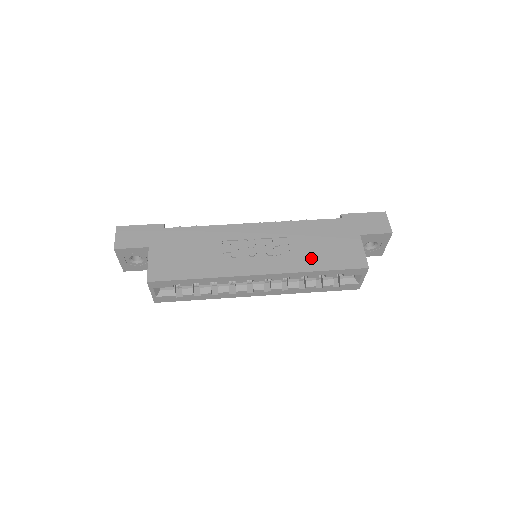
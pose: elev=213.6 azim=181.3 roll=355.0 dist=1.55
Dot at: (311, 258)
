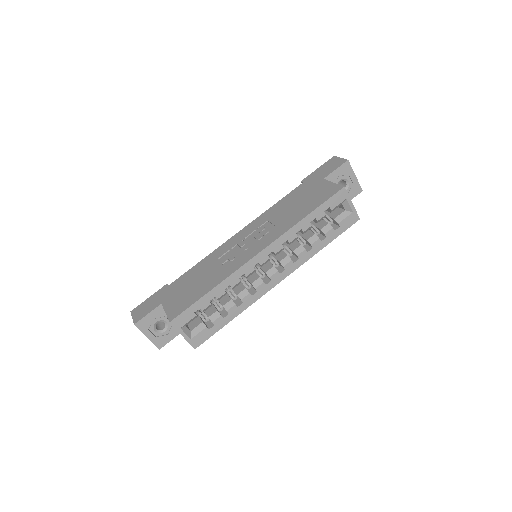
Dot at: (294, 216)
